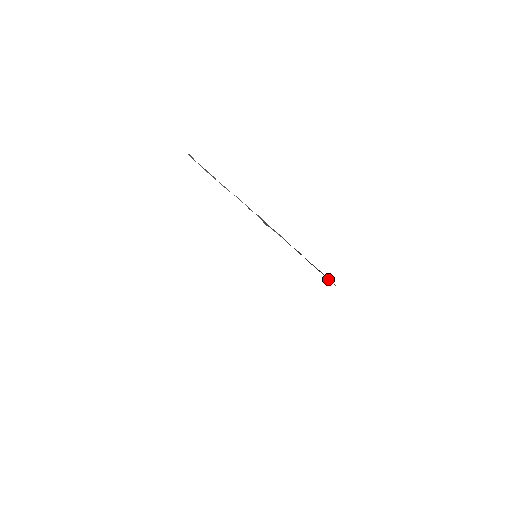
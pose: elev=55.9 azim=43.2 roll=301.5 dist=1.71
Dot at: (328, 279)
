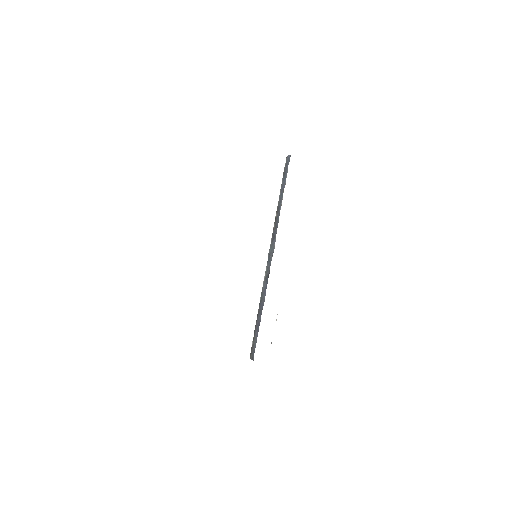
Dot at: (251, 349)
